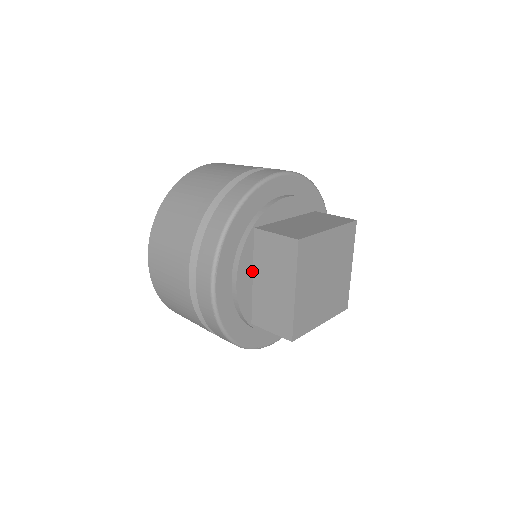
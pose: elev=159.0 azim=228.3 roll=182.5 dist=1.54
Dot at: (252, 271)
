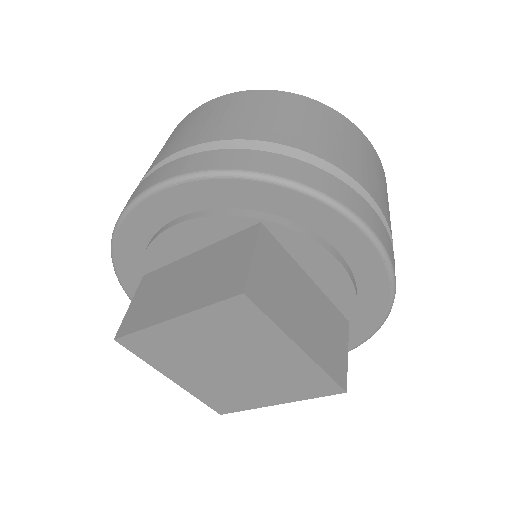
Dot at: (204, 246)
